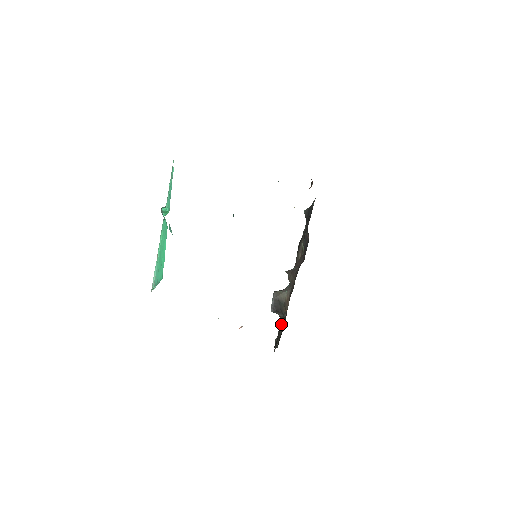
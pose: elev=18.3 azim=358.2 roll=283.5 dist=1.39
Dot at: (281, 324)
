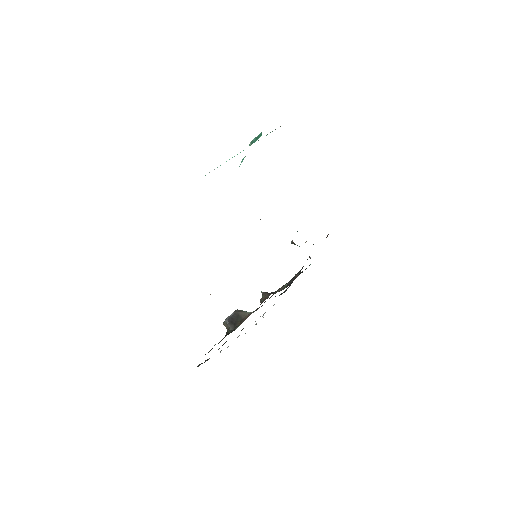
Dot at: (227, 334)
